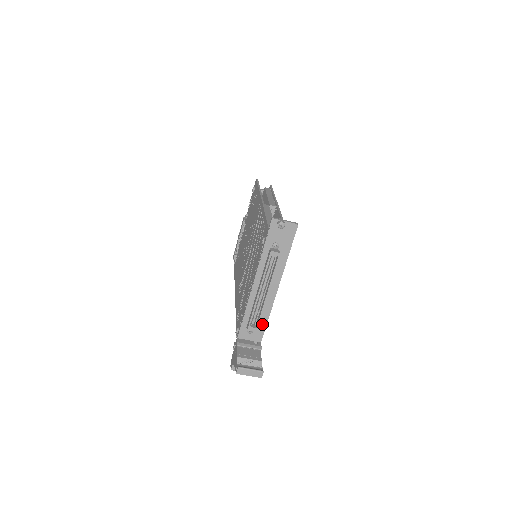
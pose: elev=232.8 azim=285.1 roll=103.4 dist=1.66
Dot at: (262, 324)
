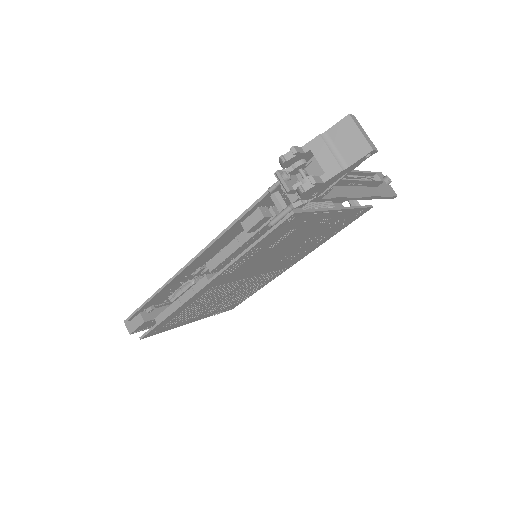
Dot at: (334, 192)
